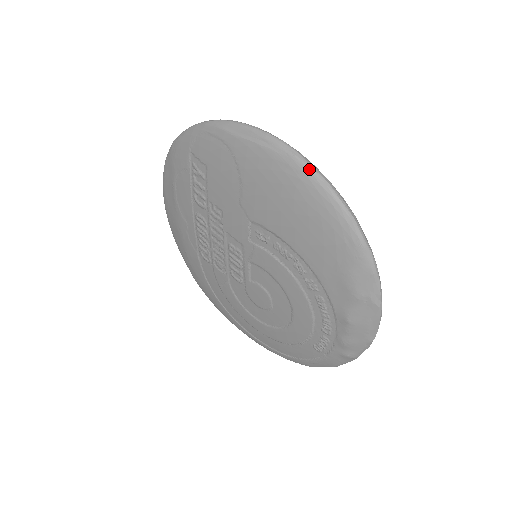
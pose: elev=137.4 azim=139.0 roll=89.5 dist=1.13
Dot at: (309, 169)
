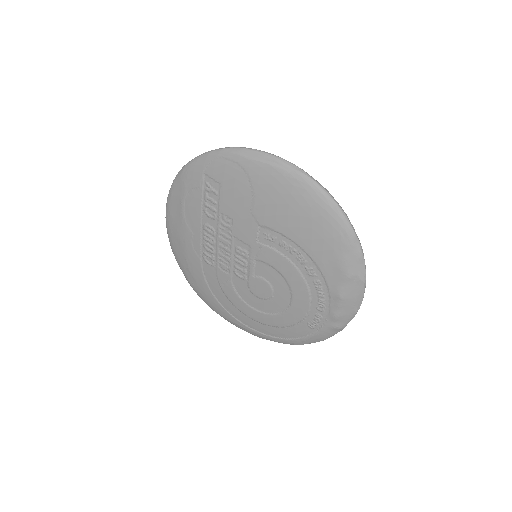
Dot at: (313, 182)
